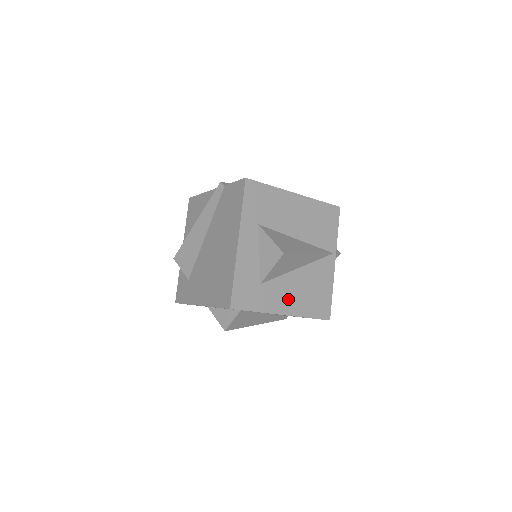
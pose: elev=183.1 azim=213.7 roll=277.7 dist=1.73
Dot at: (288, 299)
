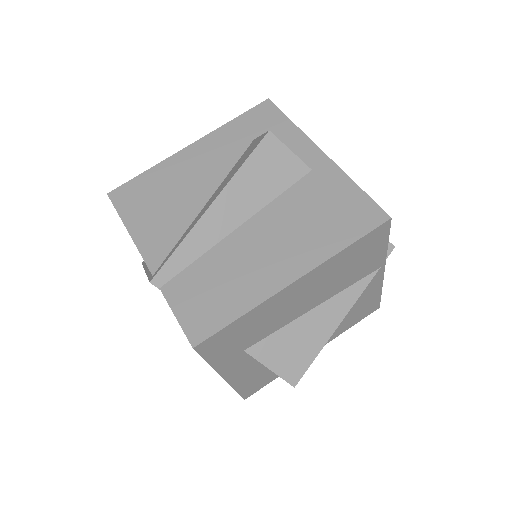
Dot at: occluded
